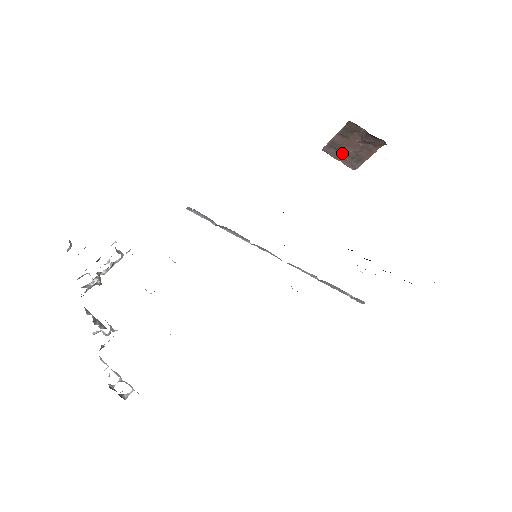
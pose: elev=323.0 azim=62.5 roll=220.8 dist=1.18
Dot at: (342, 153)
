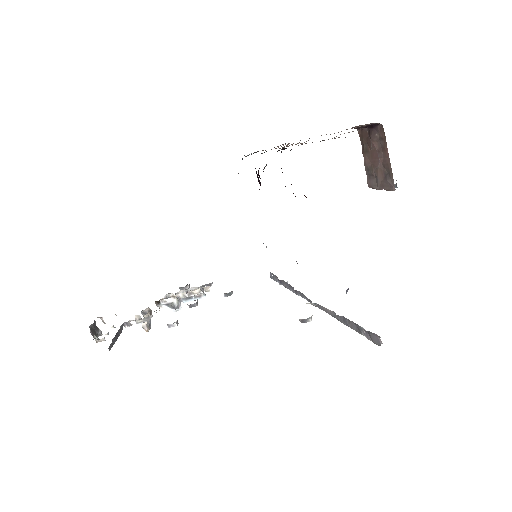
Dot at: (377, 176)
